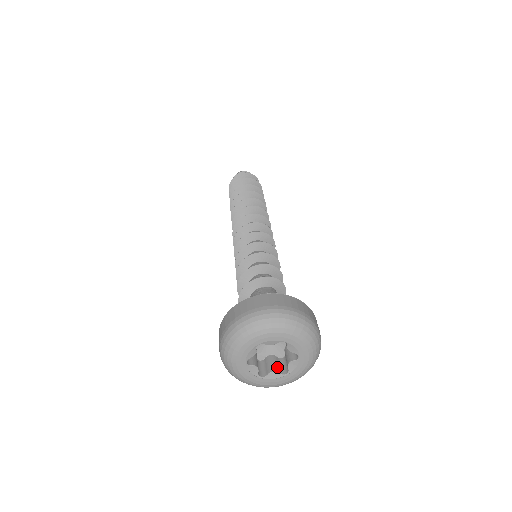
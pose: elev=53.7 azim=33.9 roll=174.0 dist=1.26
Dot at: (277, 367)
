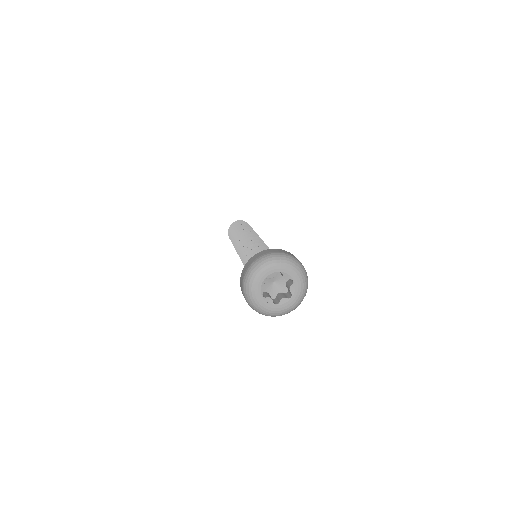
Dot at: occluded
